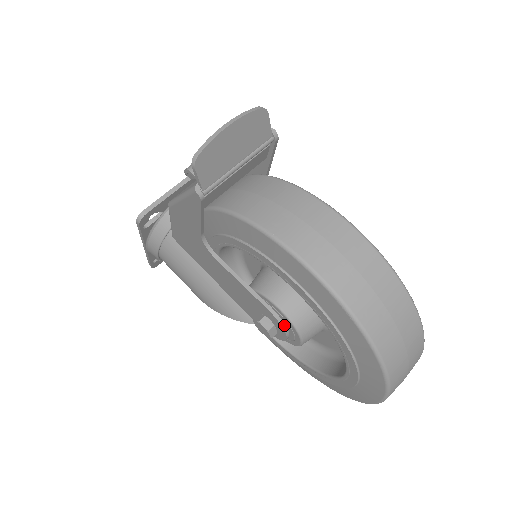
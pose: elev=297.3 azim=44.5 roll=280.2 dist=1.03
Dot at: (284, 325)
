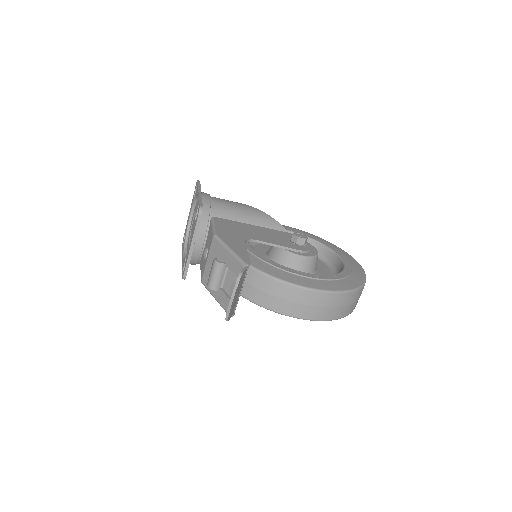
Dot at: occluded
